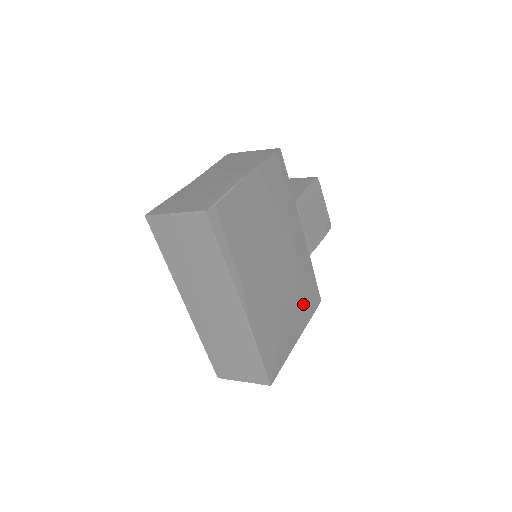
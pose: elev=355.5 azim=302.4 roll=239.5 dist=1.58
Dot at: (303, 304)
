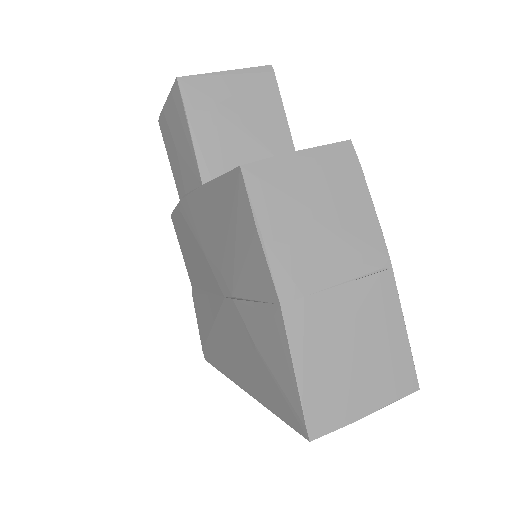
Dot at: occluded
